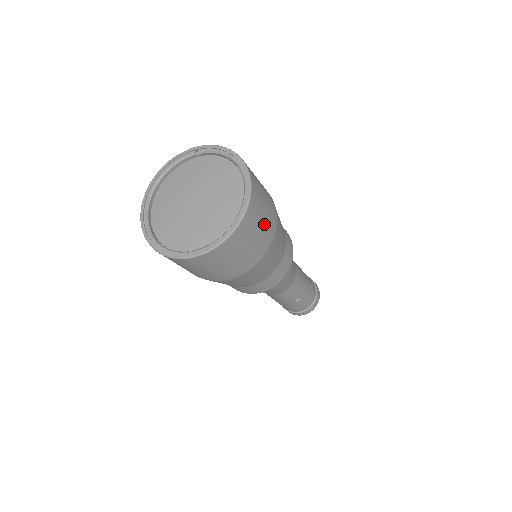
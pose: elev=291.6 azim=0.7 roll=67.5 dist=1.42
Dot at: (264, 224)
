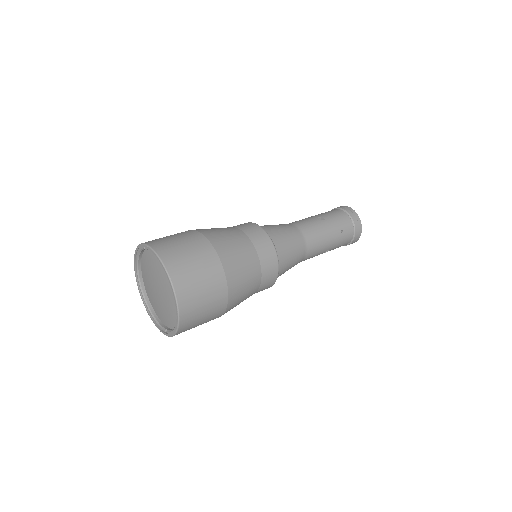
Dot at: (208, 300)
